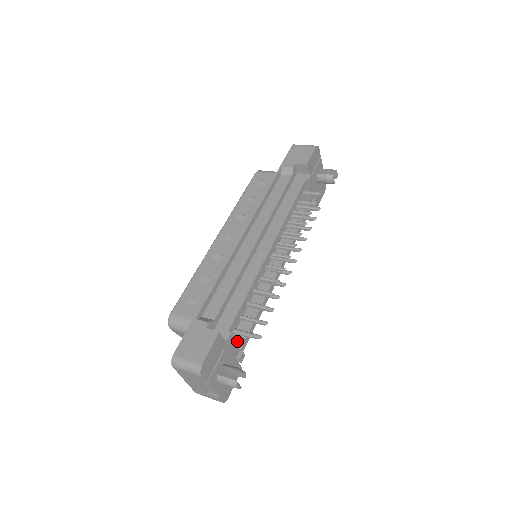
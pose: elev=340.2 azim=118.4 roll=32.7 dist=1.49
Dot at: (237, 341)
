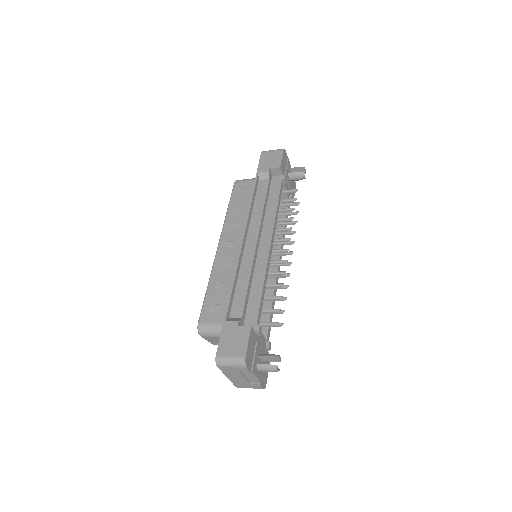
Dot at: occluded
